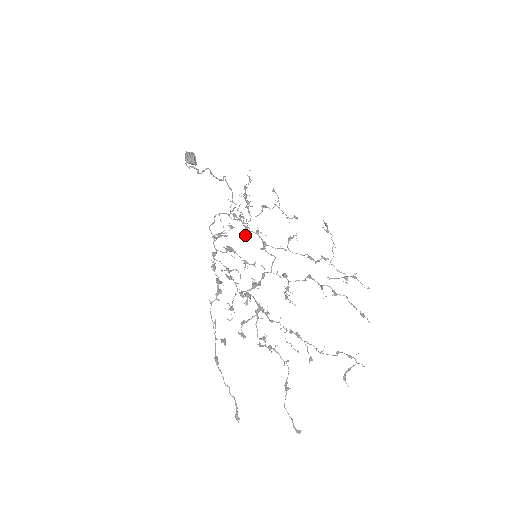
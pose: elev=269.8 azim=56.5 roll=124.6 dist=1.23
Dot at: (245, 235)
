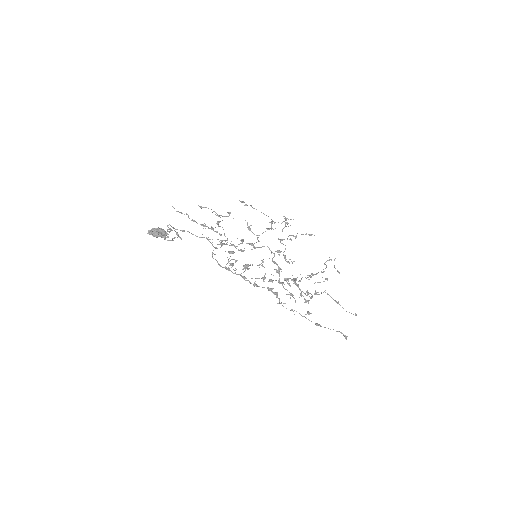
Dot at: (243, 250)
